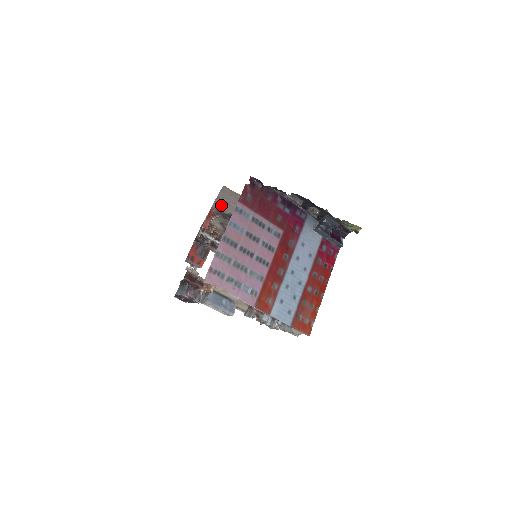
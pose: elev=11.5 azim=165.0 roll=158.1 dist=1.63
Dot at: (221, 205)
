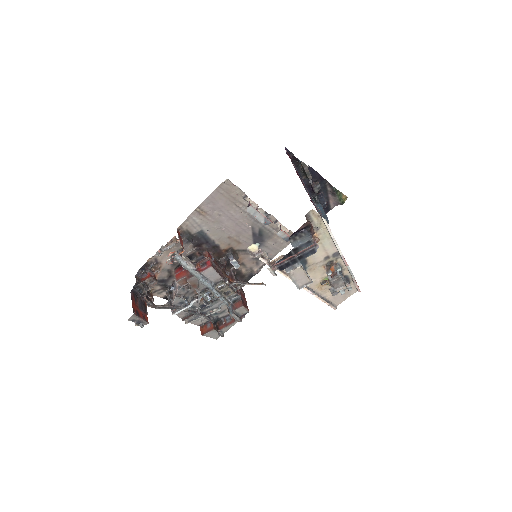
Dot at: (196, 218)
